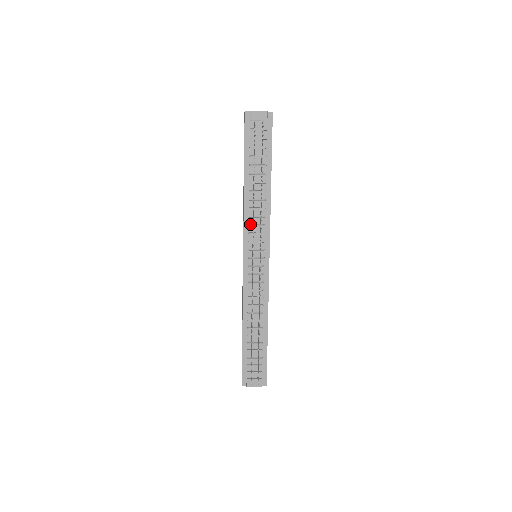
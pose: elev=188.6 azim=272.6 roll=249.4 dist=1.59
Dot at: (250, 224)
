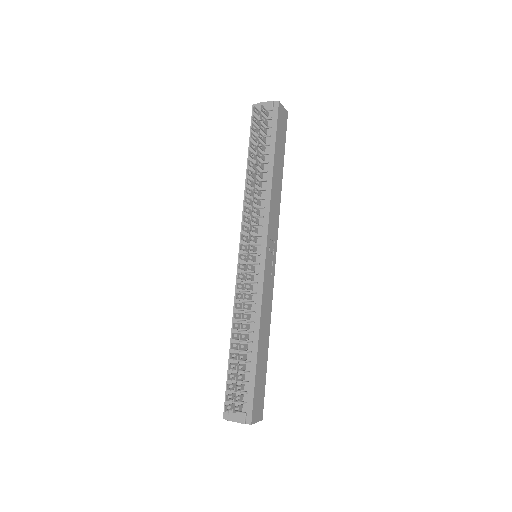
Dot at: (248, 216)
